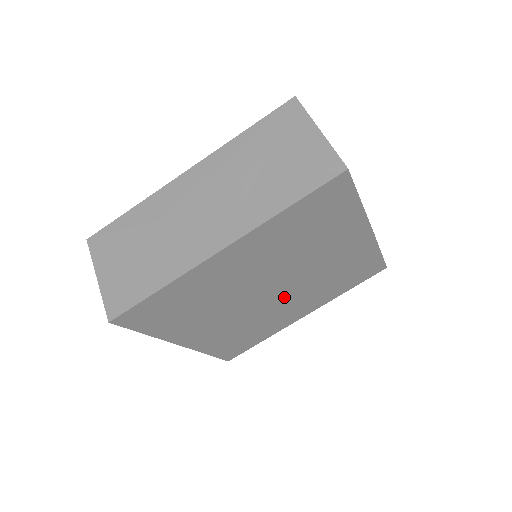
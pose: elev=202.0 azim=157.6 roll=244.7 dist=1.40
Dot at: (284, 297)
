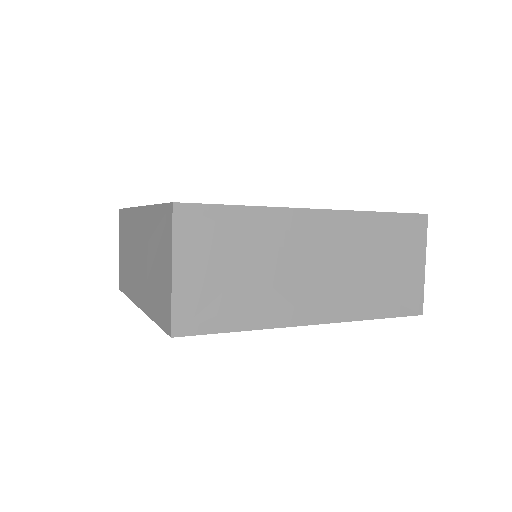
Dot at: occluded
